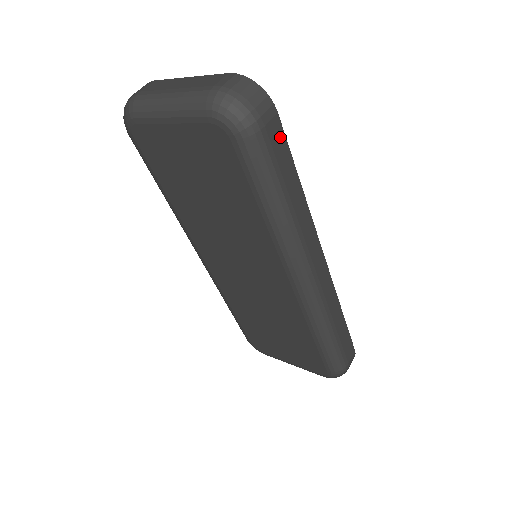
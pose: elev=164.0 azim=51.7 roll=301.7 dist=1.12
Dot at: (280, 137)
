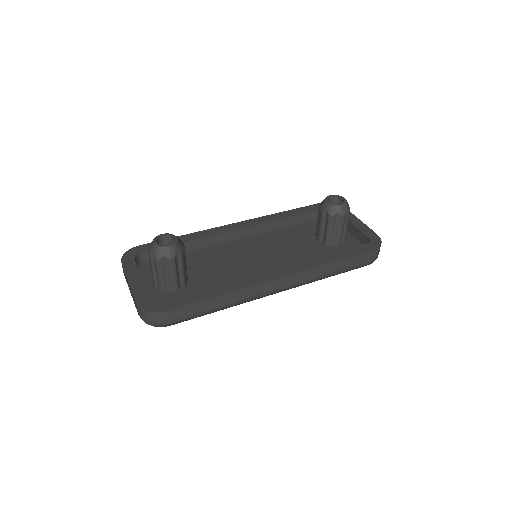
Dot at: (182, 310)
